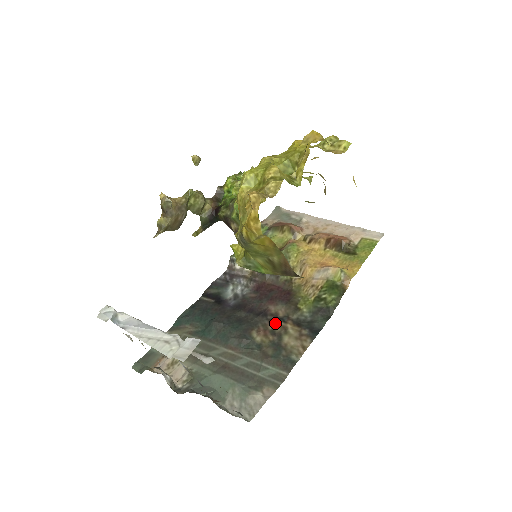
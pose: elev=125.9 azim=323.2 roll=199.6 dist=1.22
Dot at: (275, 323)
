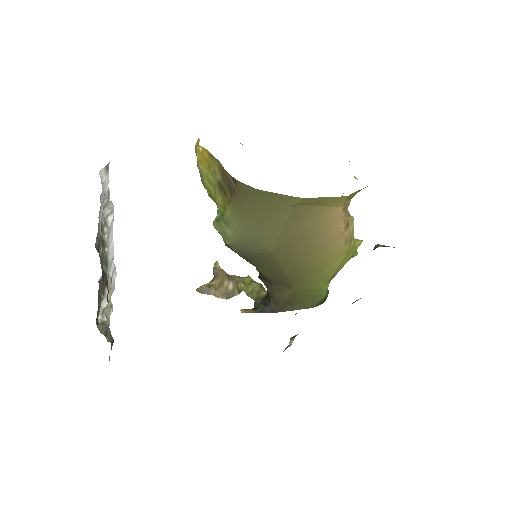
Dot at: occluded
